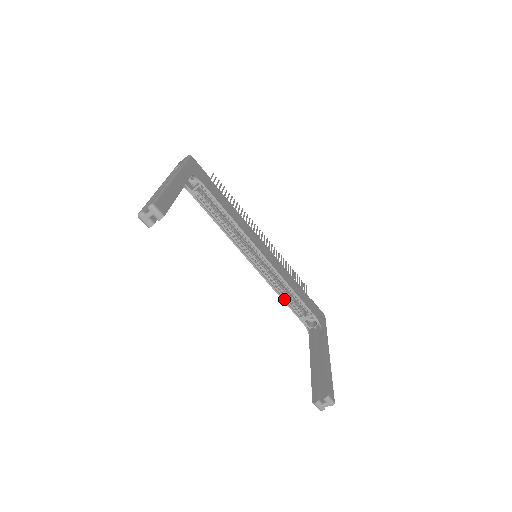
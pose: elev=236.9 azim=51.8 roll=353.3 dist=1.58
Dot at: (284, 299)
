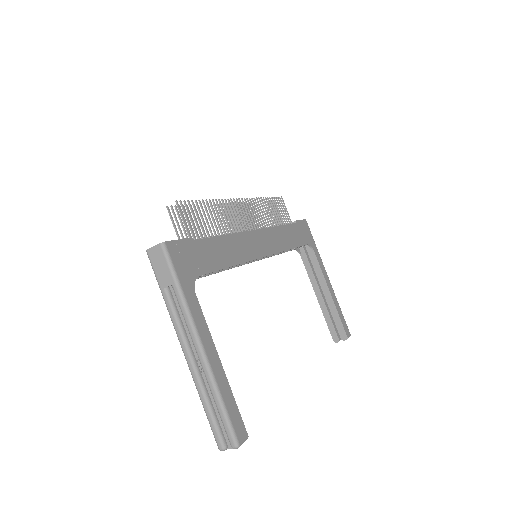
Dot at: (279, 253)
